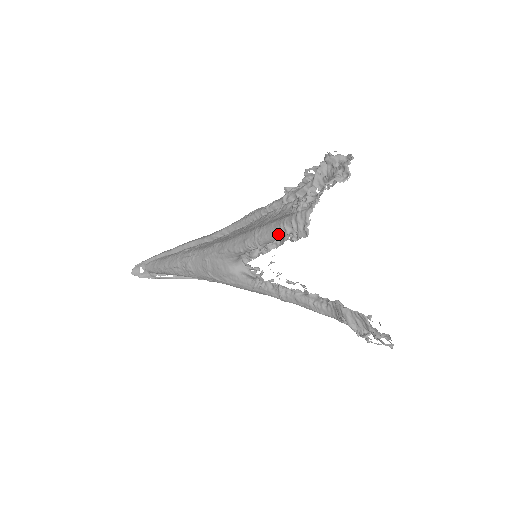
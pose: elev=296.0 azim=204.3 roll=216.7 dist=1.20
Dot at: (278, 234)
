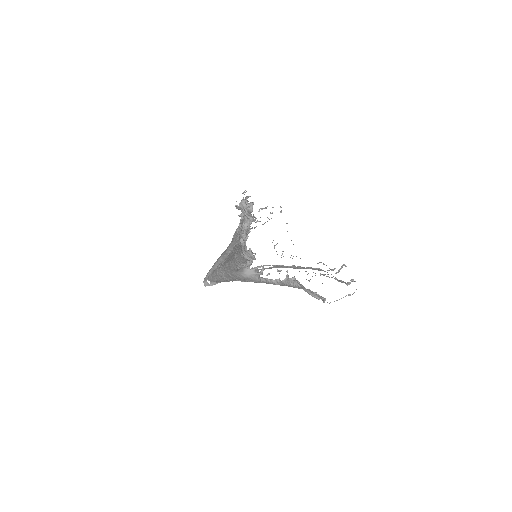
Dot at: (244, 259)
